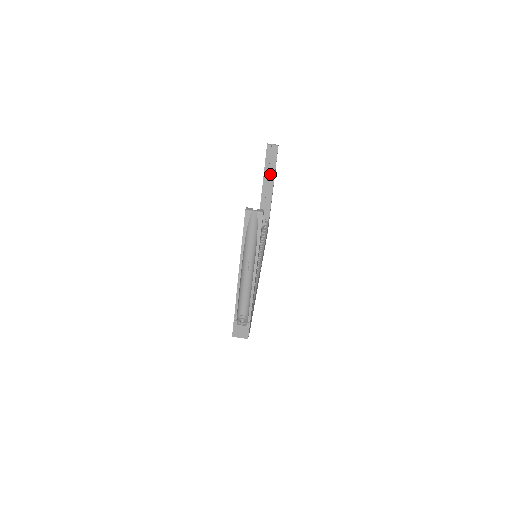
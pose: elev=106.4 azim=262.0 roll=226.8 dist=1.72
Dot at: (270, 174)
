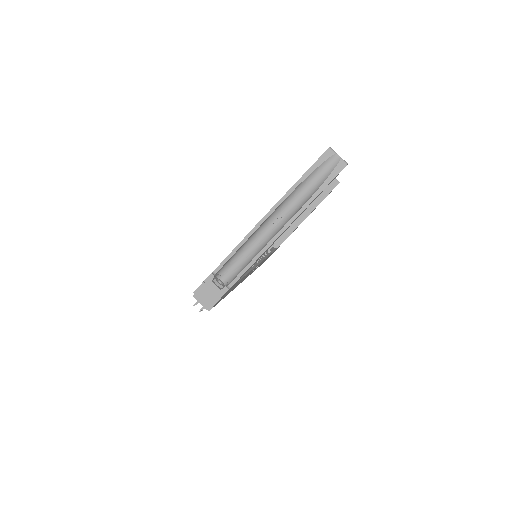
Dot at: (312, 204)
